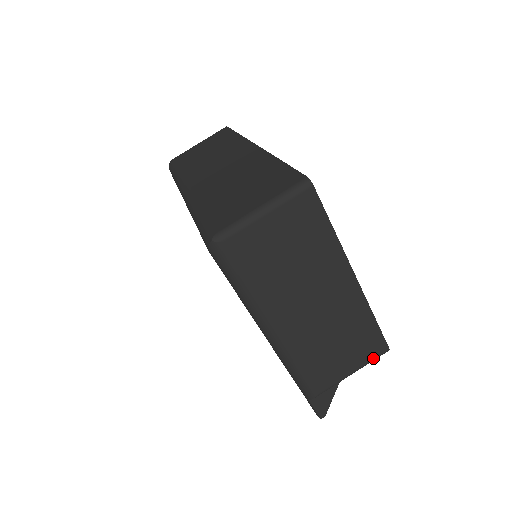
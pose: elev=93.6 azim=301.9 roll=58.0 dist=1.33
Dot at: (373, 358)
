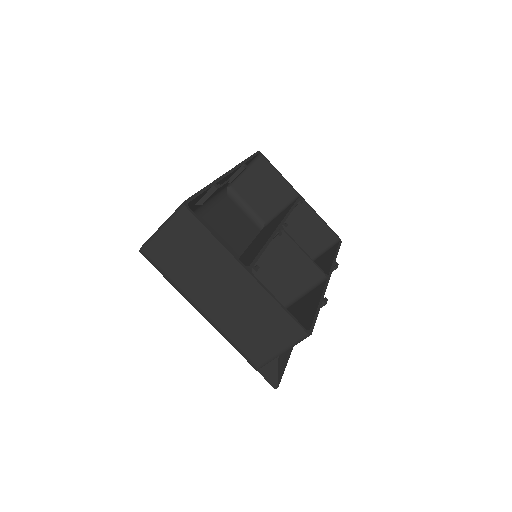
Dot at: (295, 340)
